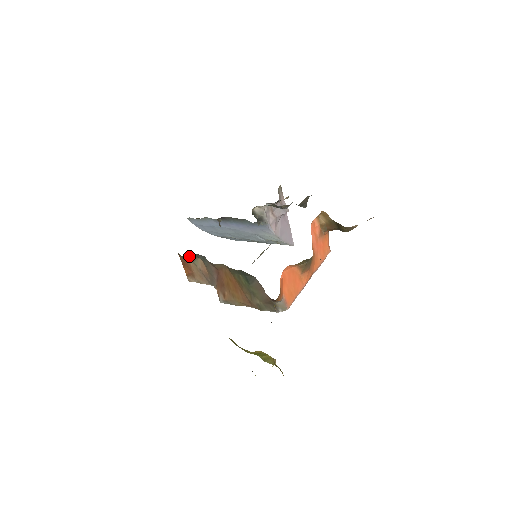
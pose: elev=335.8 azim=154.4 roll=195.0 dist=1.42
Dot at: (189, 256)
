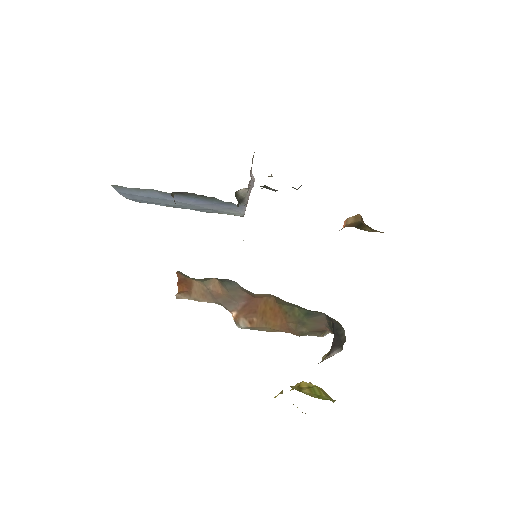
Dot at: (204, 278)
